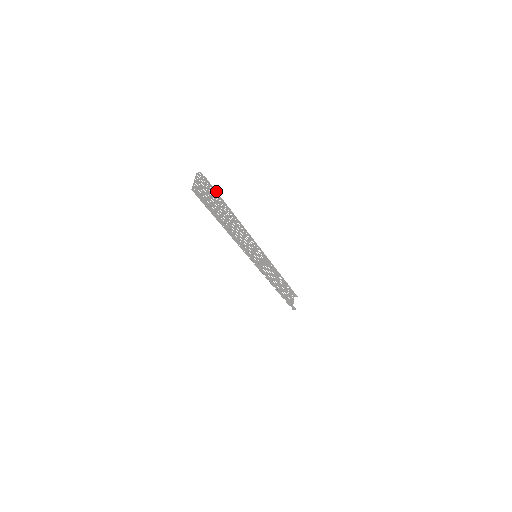
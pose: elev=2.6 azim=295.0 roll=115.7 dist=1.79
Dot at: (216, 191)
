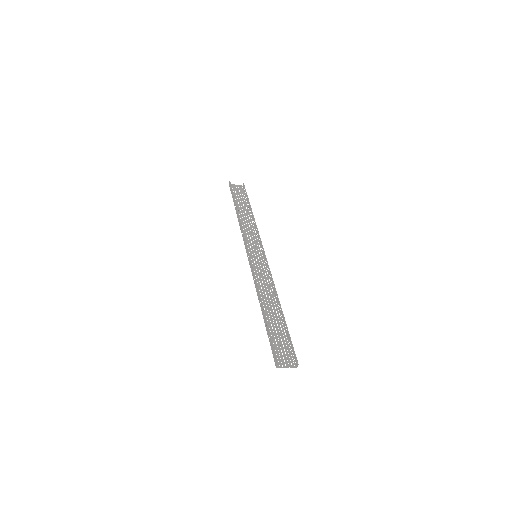
Dot at: (247, 195)
